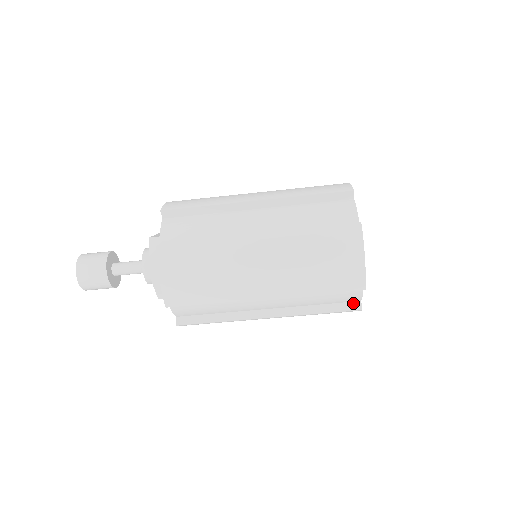
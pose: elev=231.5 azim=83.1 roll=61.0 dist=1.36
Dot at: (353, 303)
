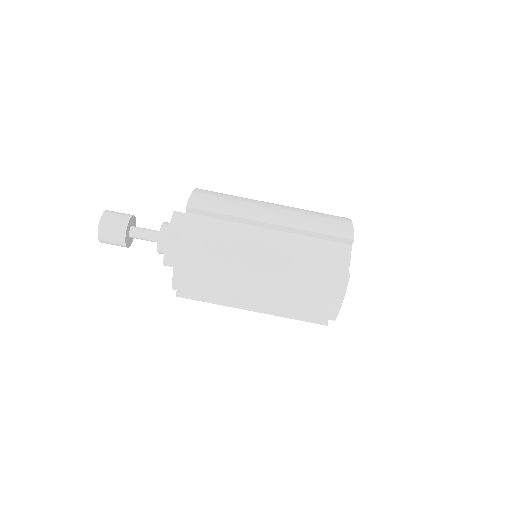
Dot at: occluded
